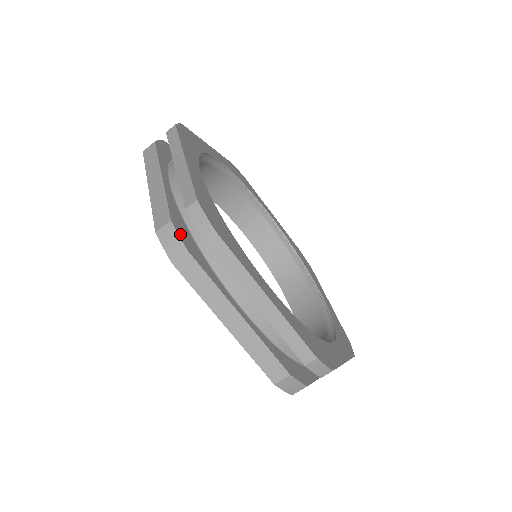
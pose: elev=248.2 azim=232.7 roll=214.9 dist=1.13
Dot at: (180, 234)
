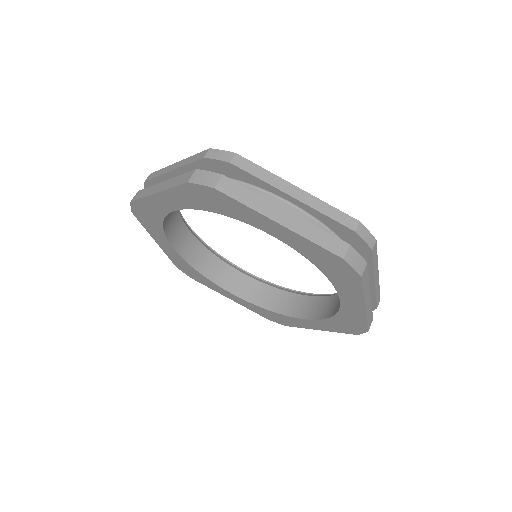
Dot at: (208, 173)
